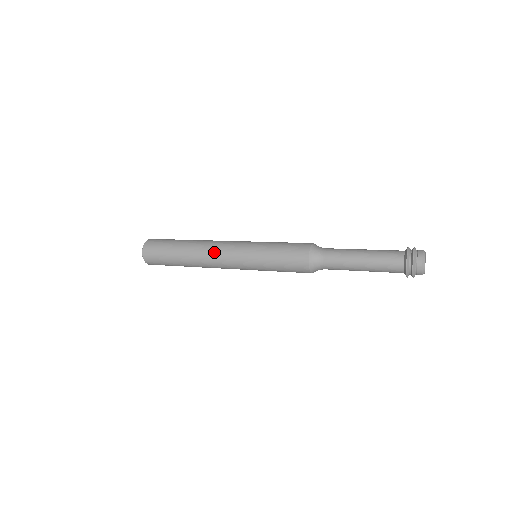
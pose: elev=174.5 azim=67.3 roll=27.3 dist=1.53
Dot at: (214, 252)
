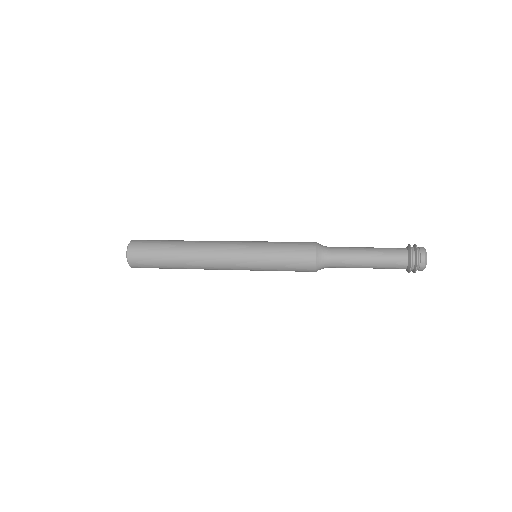
Dot at: (213, 249)
